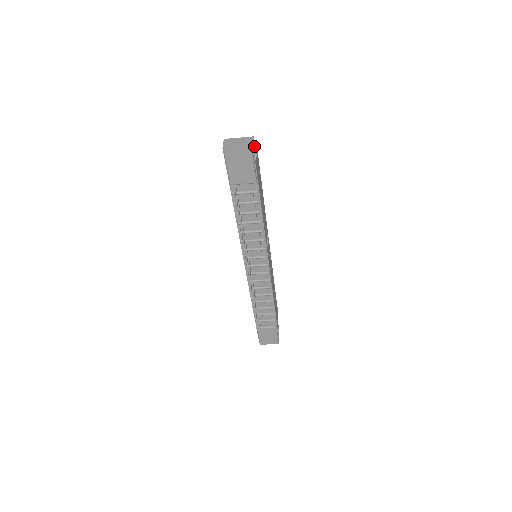
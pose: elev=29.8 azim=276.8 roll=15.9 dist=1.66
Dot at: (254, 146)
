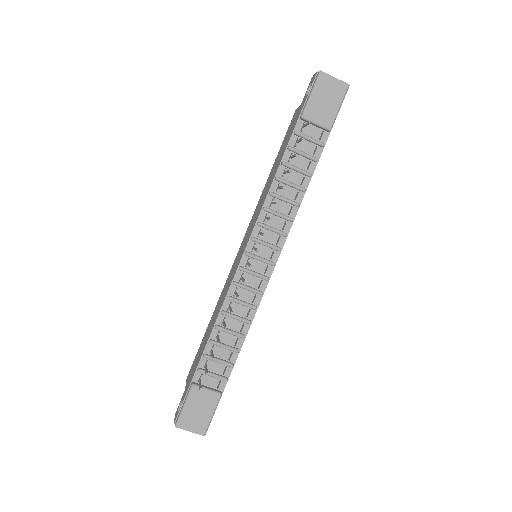
Dot at: occluded
